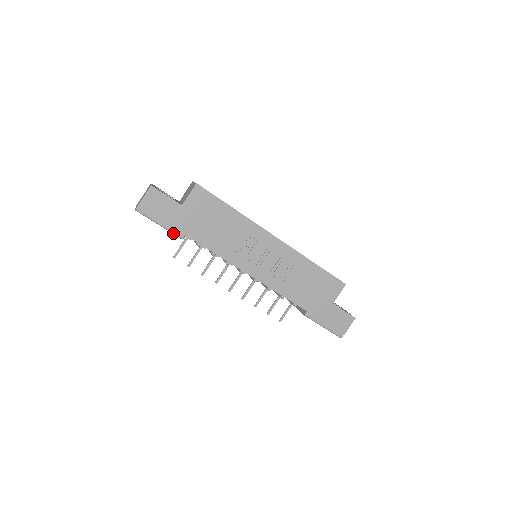
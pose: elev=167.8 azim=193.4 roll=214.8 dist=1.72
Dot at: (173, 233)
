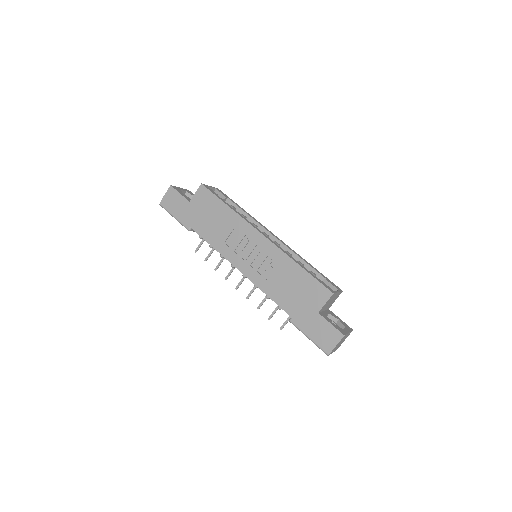
Dot at: (182, 225)
